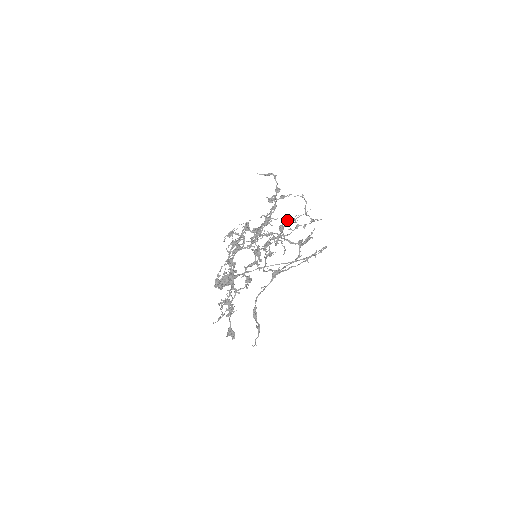
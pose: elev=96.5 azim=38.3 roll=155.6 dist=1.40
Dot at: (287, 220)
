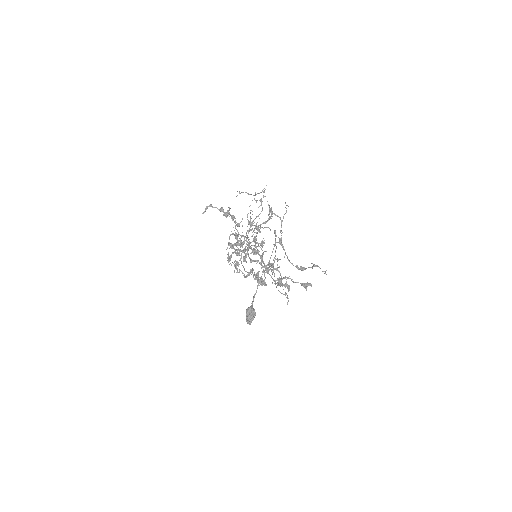
Dot at: (247, 216)
